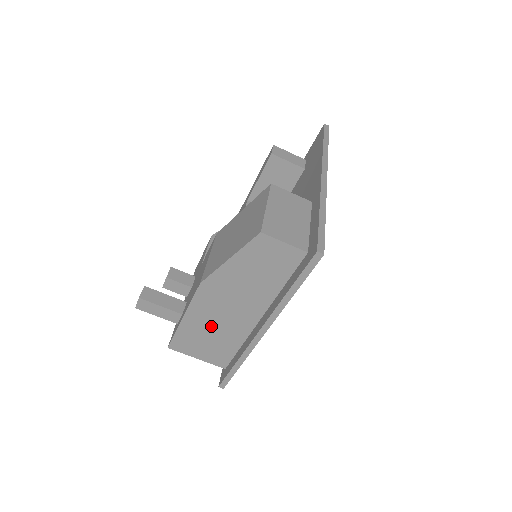
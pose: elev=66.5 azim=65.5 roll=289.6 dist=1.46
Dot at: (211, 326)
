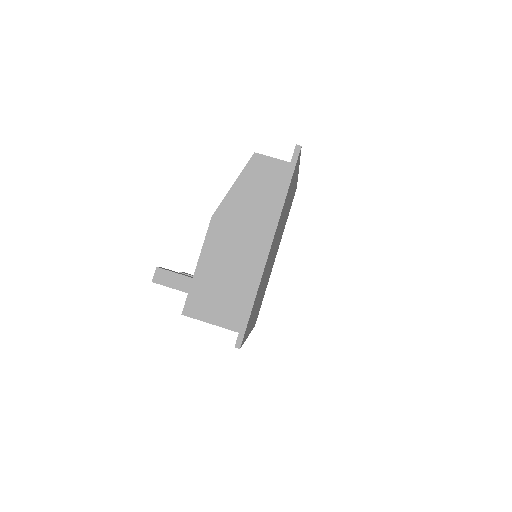
Dot at: (223, 269)
